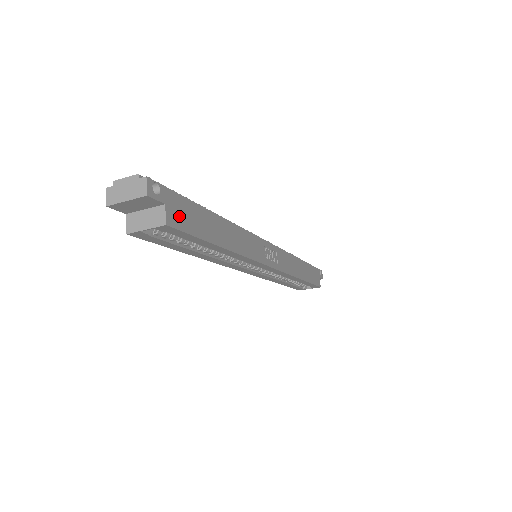
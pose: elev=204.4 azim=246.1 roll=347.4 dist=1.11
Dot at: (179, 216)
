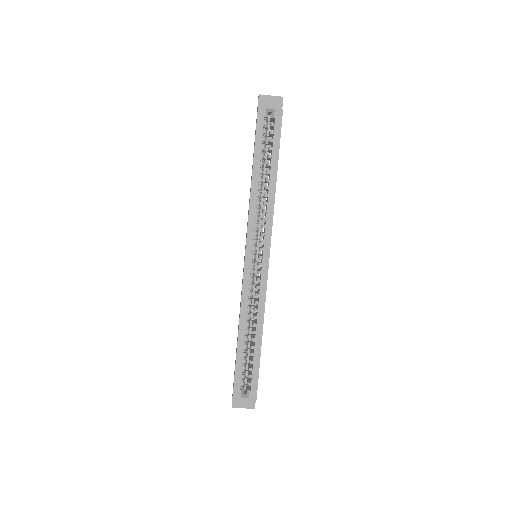
Dot at: occluded
